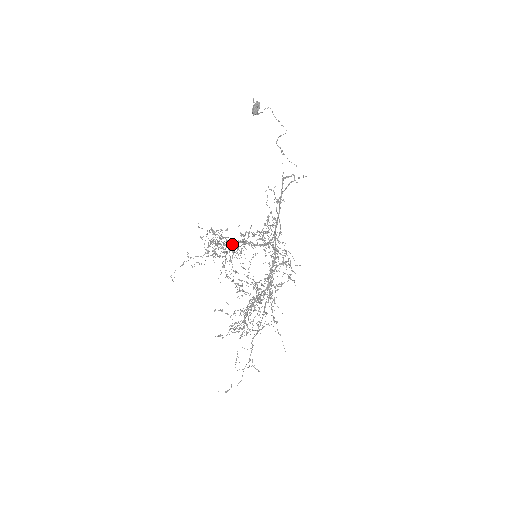
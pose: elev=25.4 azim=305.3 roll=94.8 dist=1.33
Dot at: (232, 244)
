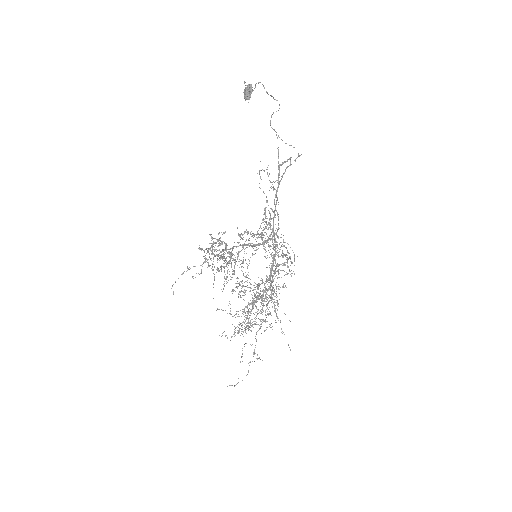
Dot at: (232, 250)
